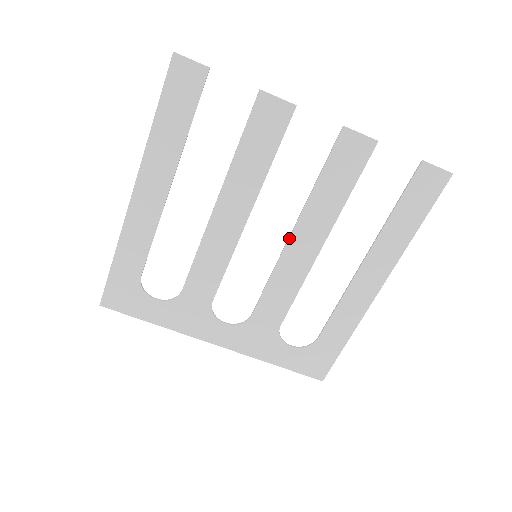
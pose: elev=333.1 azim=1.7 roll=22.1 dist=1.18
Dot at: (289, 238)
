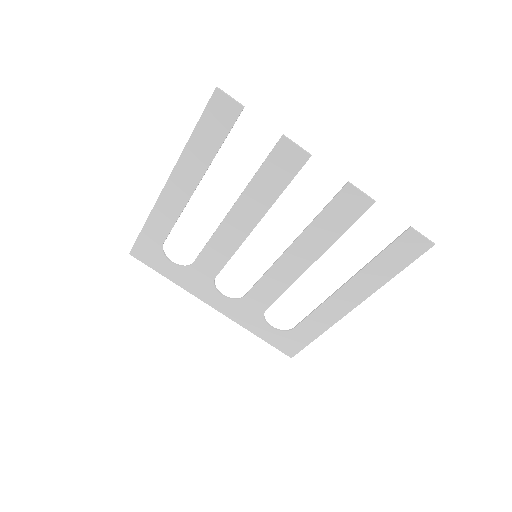
Dot at: (285, 251)
